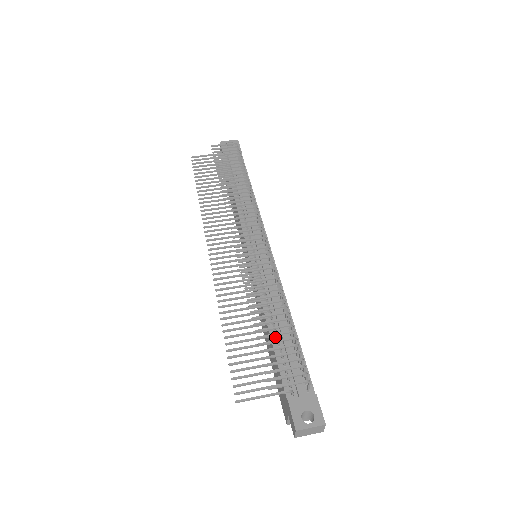
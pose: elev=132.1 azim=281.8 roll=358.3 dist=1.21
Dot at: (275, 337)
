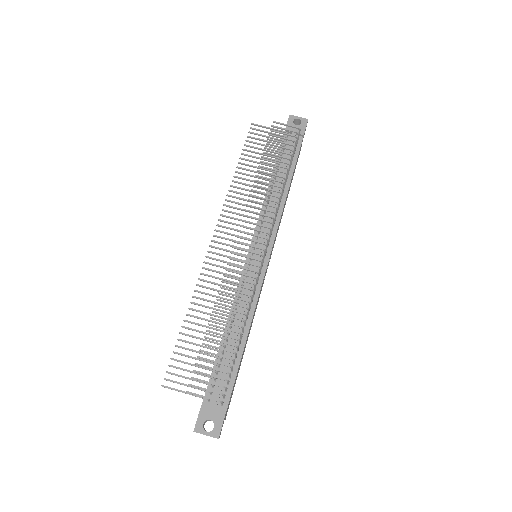
Dot at: (224, 345)
